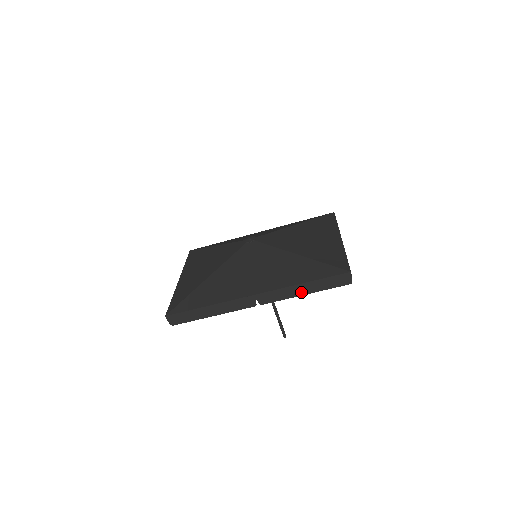
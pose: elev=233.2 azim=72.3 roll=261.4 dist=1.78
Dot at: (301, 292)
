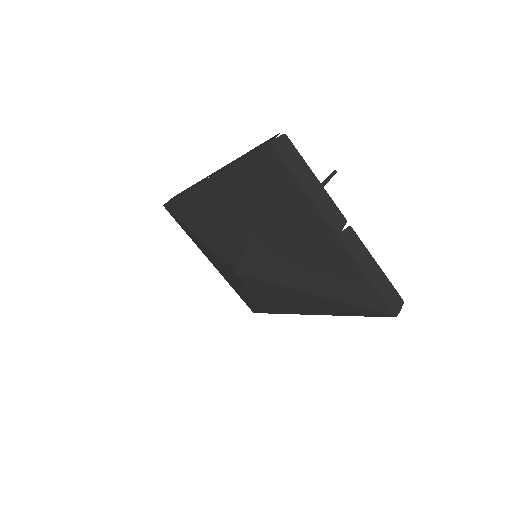
Dot at: occluded
